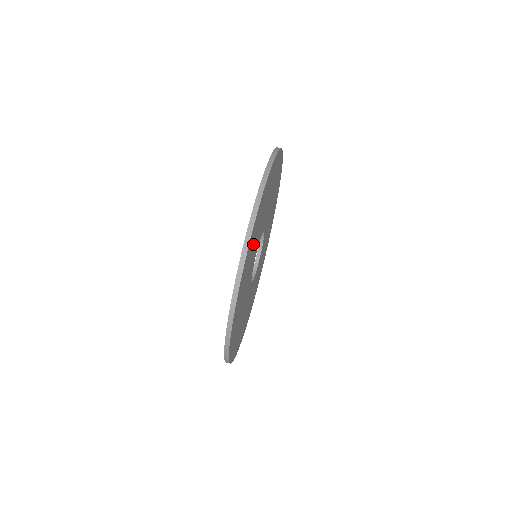
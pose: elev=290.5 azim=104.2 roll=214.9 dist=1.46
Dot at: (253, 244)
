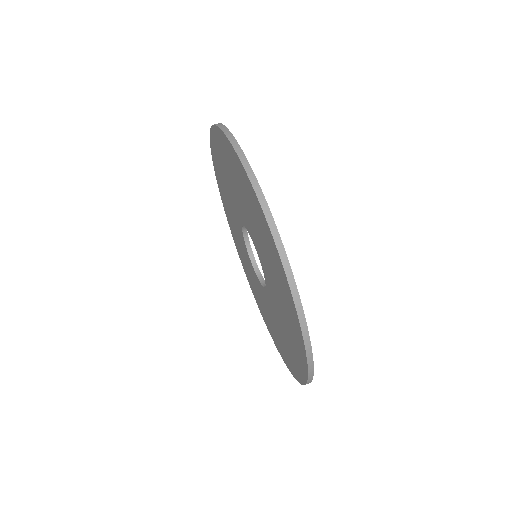
Dot at: occluded
